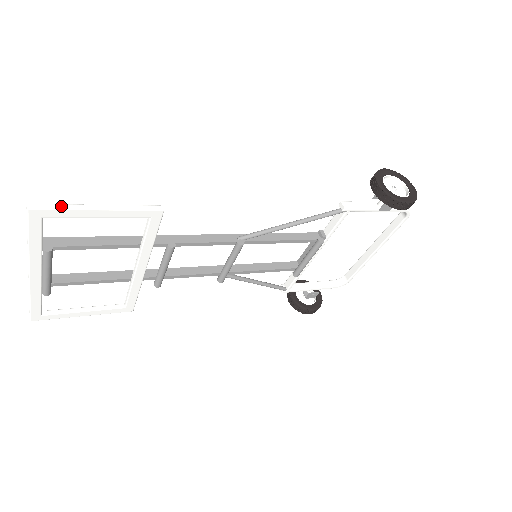
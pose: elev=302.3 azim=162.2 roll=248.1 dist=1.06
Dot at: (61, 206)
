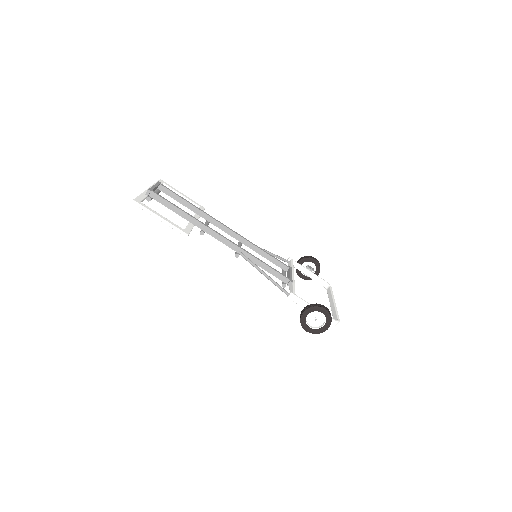
Dot at: (145, 209)
